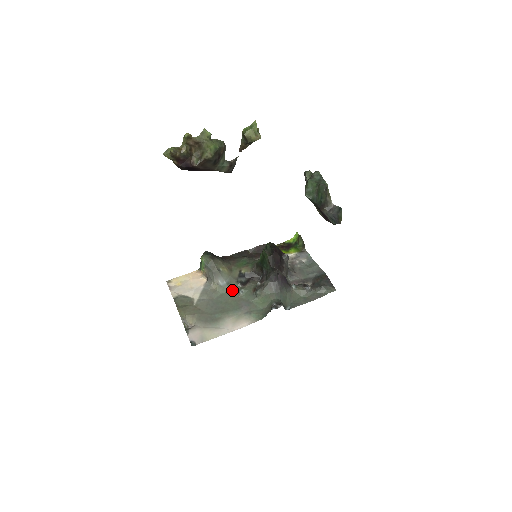
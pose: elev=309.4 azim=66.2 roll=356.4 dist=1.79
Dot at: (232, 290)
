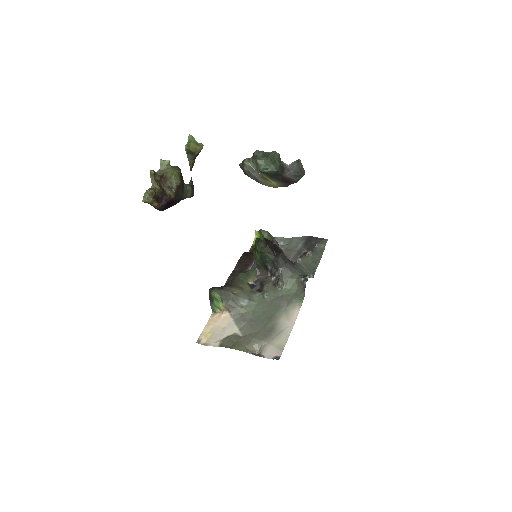
Dot at: (257, 301)
